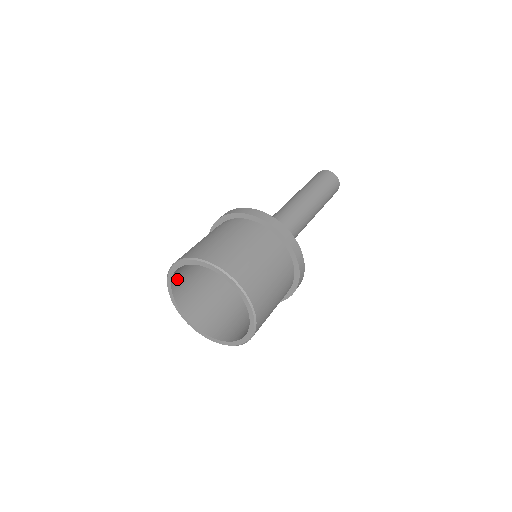
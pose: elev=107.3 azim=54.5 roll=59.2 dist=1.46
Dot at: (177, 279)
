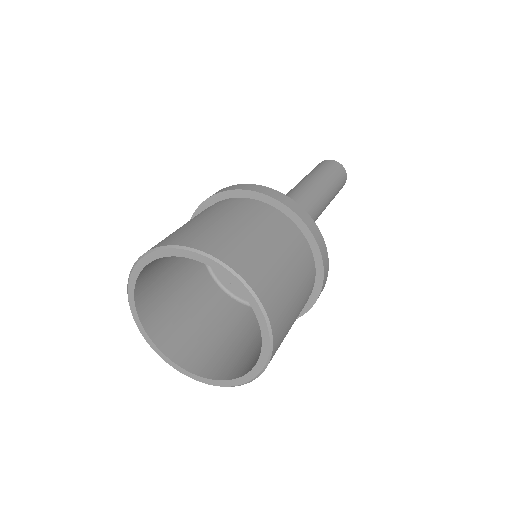
Dot at: (144, 300)
